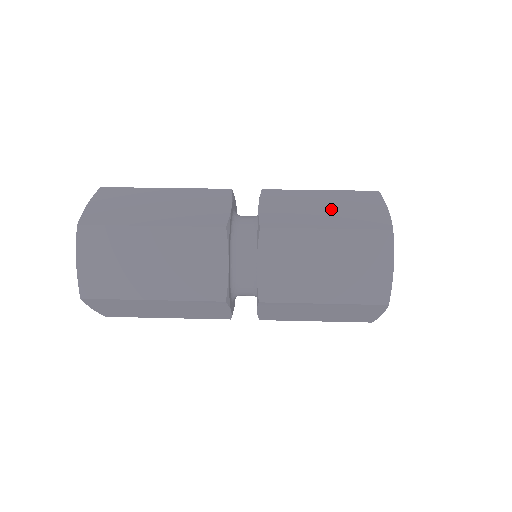
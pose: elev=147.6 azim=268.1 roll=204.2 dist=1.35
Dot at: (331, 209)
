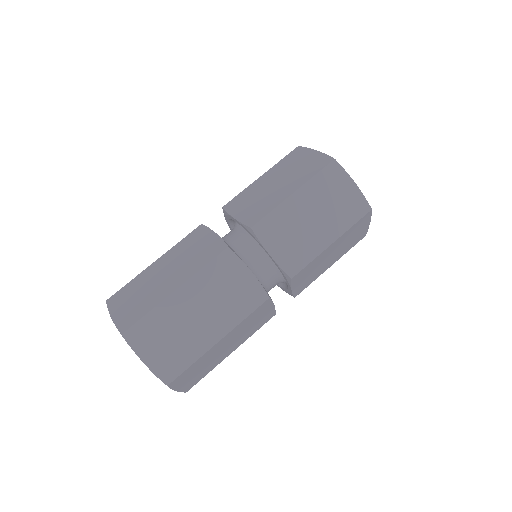
Dot at: (282, 180)
